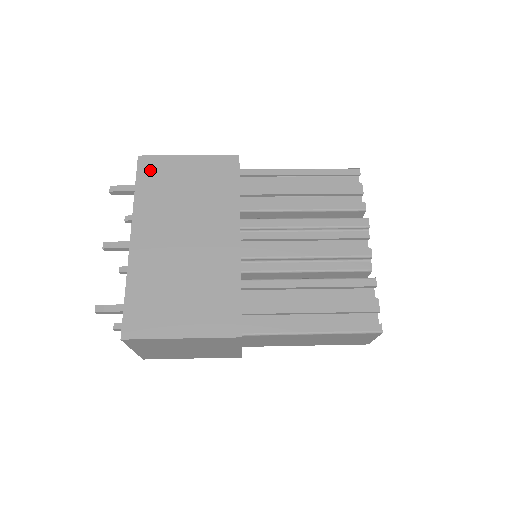
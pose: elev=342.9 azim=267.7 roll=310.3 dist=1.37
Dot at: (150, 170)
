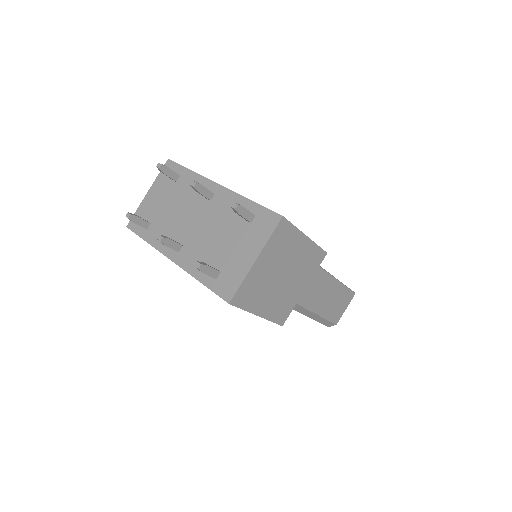
Dot at: occluded
